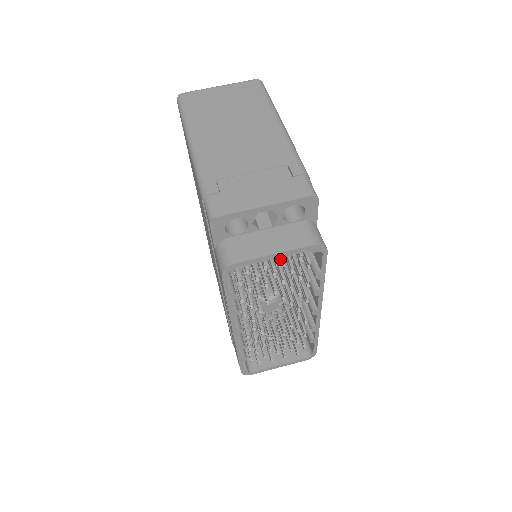
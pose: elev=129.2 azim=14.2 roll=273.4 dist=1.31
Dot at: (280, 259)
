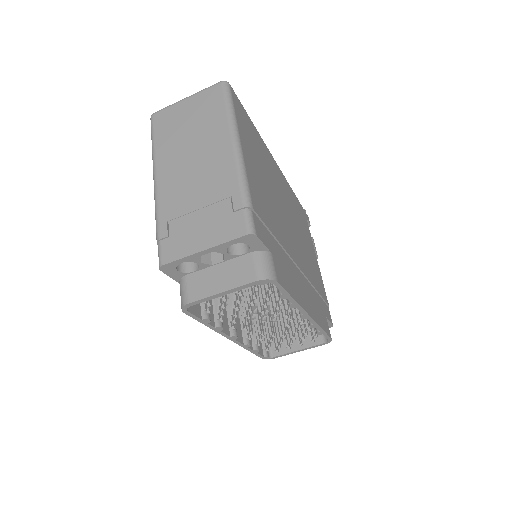
Dot at: occluded
